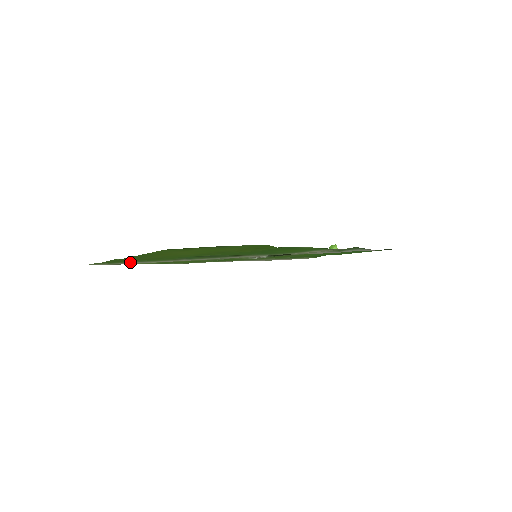
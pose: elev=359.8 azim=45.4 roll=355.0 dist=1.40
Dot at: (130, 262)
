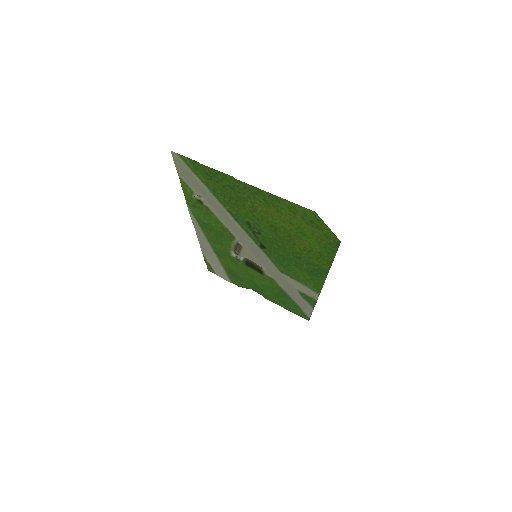
Dot at: (202, 182)
